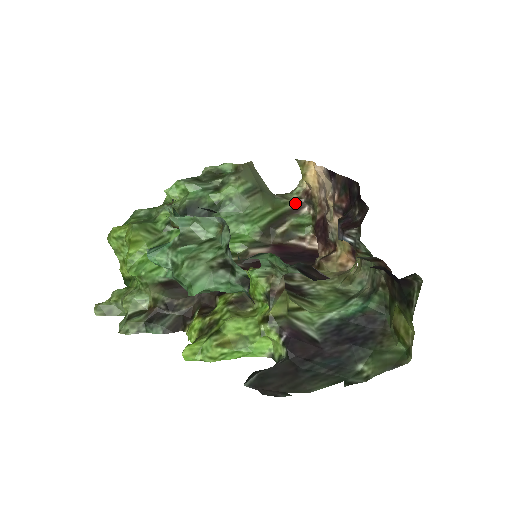
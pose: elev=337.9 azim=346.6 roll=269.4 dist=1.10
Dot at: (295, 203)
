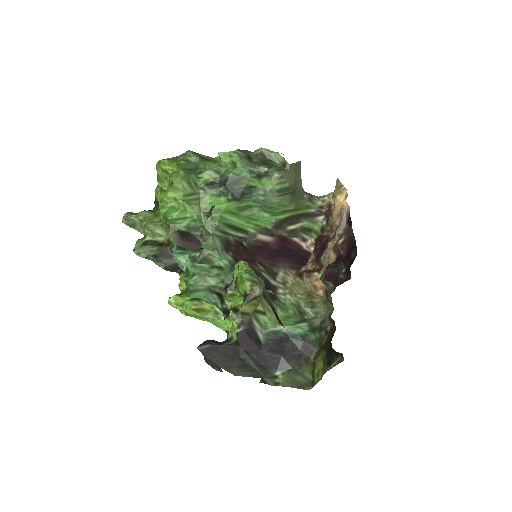
Dot at: (316, 209)
